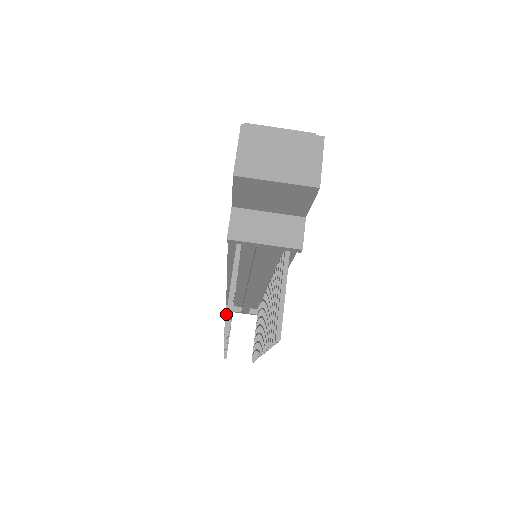
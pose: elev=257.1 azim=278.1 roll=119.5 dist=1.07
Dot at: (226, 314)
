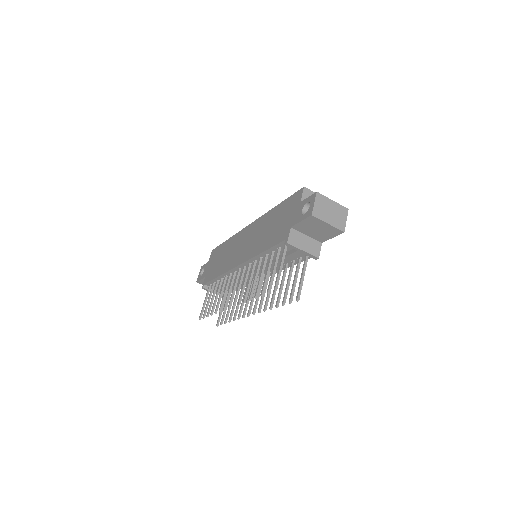
Dot at: (277, 281)
